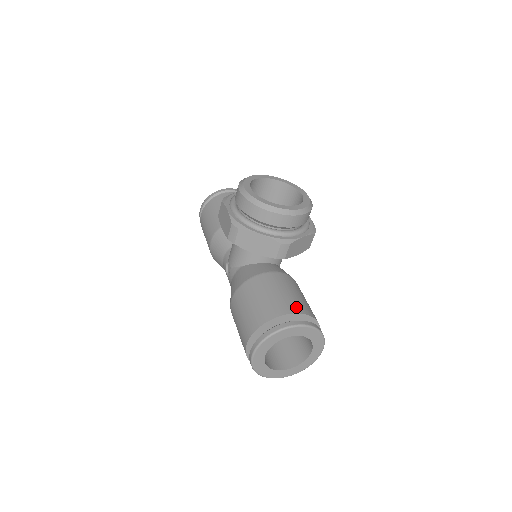
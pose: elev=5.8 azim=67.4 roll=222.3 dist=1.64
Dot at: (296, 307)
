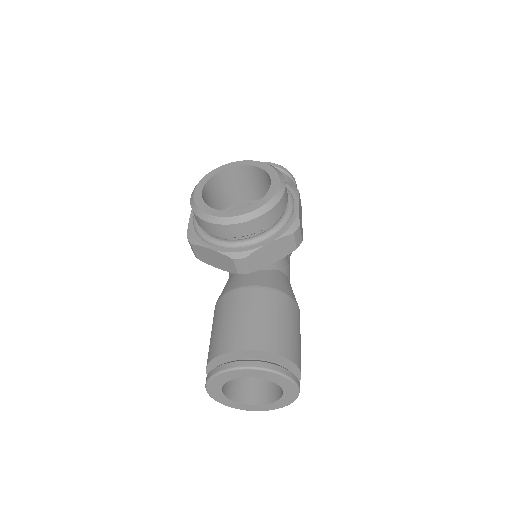
Dot at: (248, 340)
